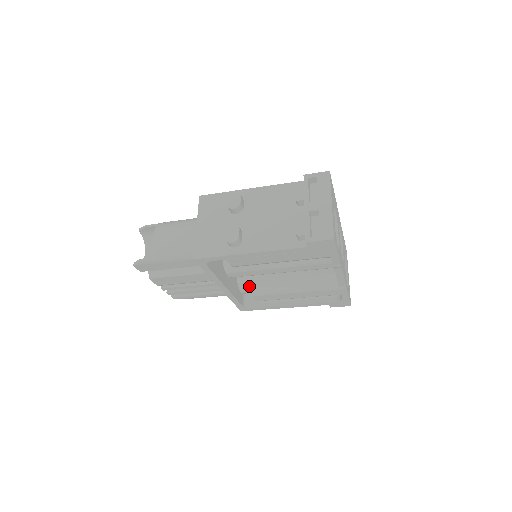
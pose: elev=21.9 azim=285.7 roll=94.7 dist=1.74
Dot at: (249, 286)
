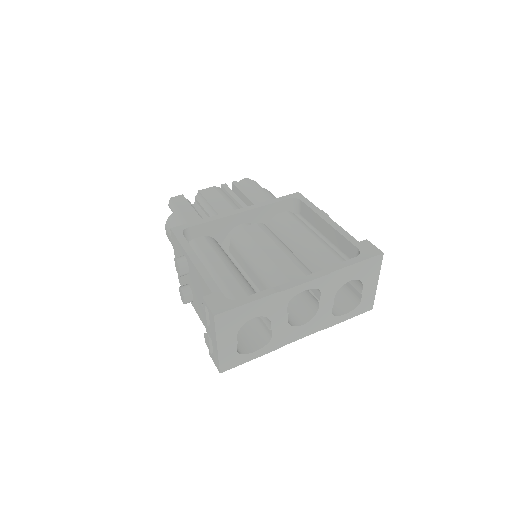
Dot at: occluded
